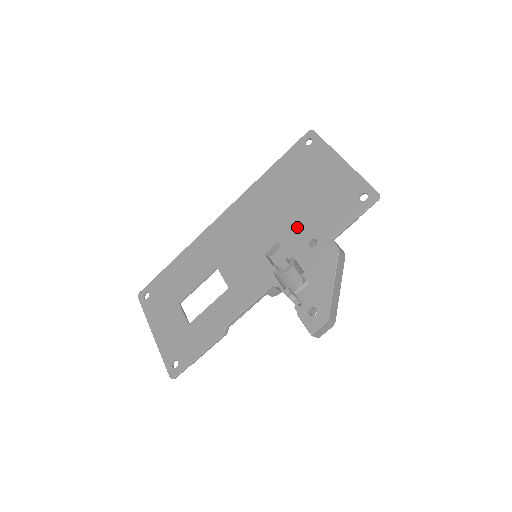
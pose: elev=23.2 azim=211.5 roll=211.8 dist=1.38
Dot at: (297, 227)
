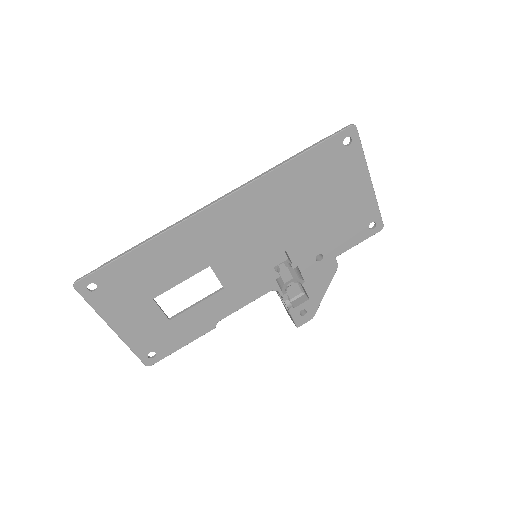
Dot at: (309, 240)
